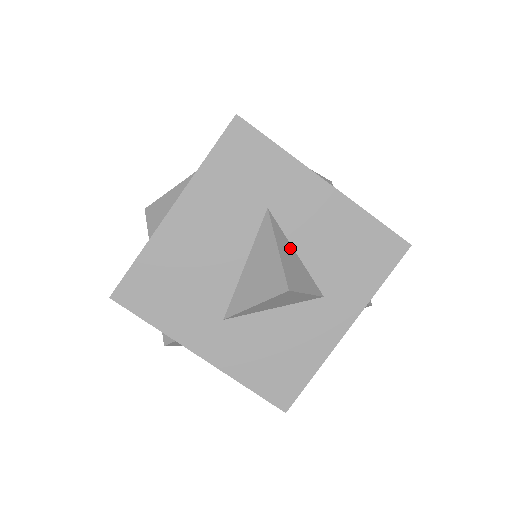
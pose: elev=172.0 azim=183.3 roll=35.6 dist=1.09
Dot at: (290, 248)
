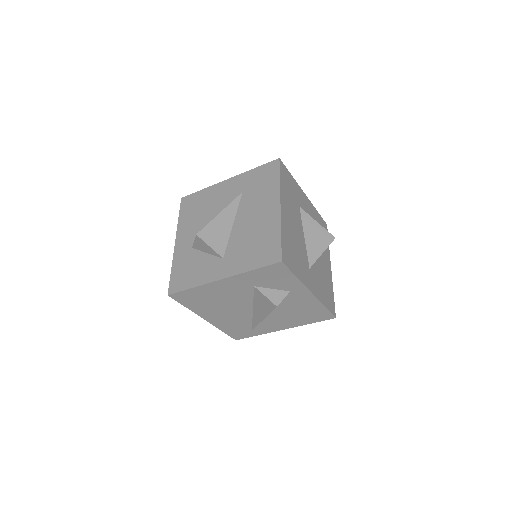
Dot at: occluded
